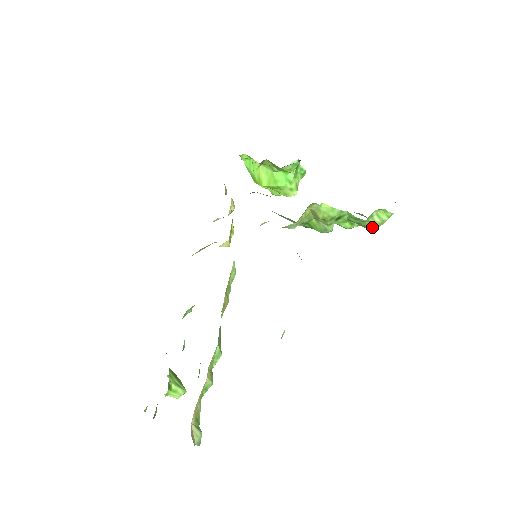
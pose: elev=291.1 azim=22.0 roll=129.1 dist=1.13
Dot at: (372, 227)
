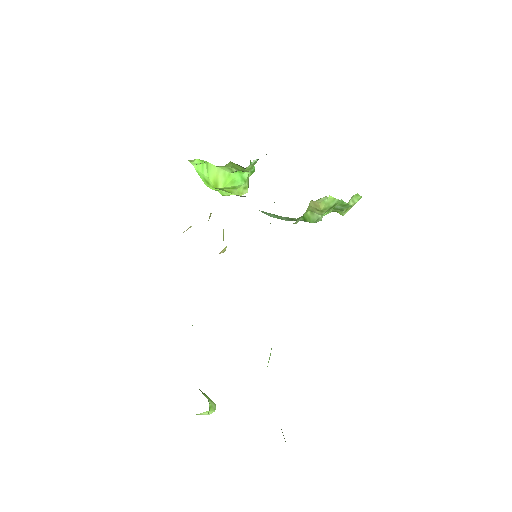
Dot at: (346, 211)
